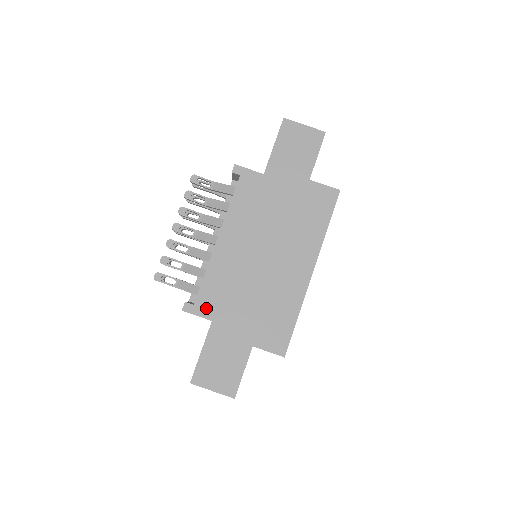
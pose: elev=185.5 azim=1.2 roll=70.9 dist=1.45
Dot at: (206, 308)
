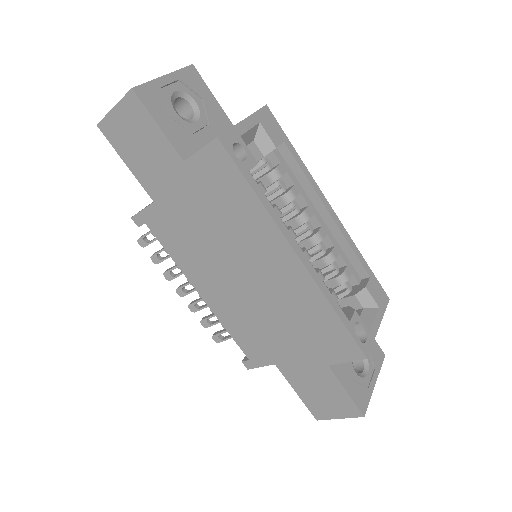
Dot at: (259, 357)
